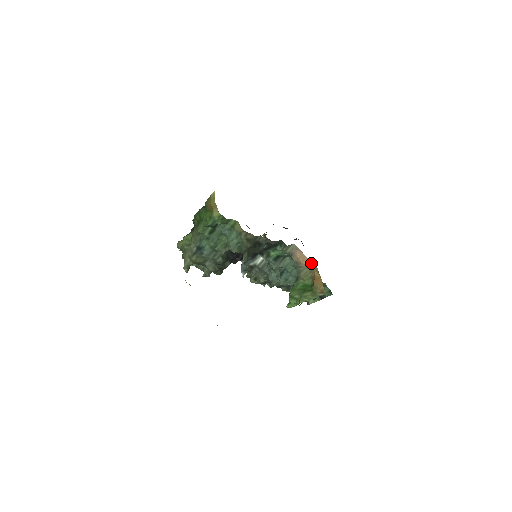
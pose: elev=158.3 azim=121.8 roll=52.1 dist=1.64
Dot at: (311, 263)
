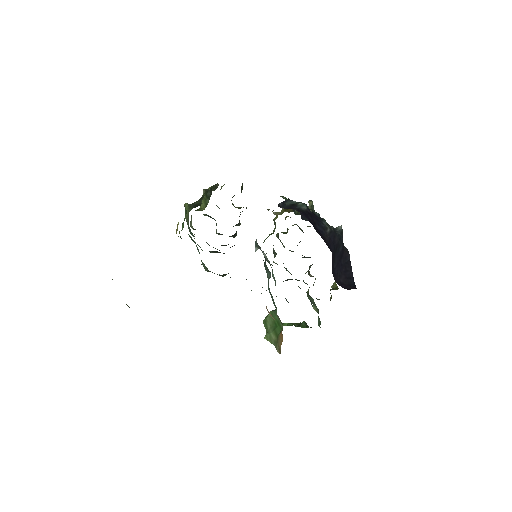
Dot at: occluded
